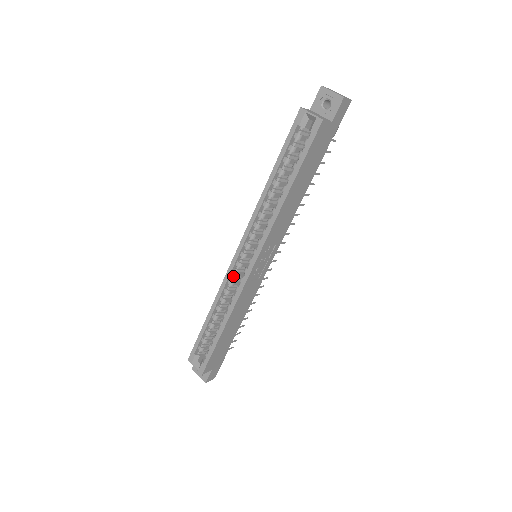
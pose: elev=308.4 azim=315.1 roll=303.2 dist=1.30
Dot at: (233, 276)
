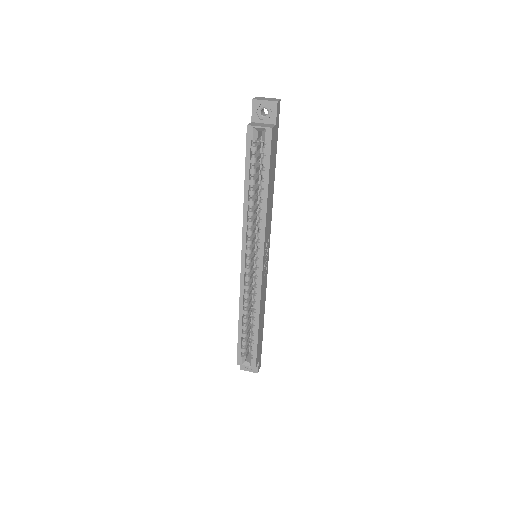
Dot at: (247, 281)
